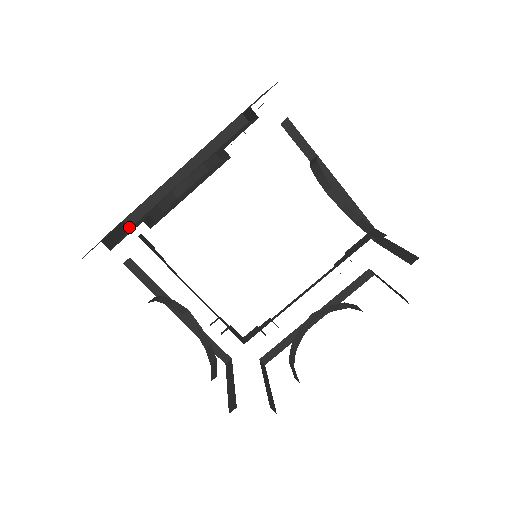
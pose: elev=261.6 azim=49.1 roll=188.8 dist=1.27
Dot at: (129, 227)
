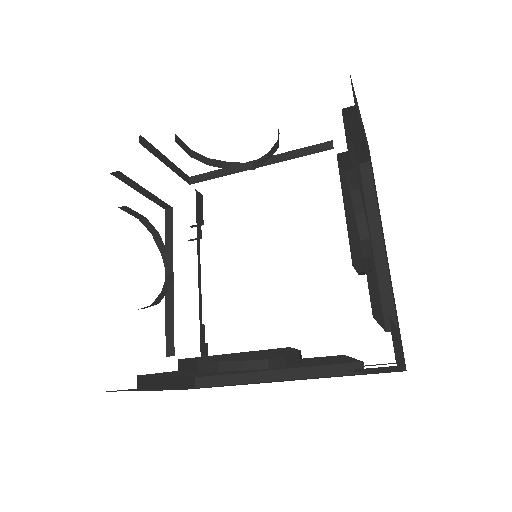
Dot at: occluded
